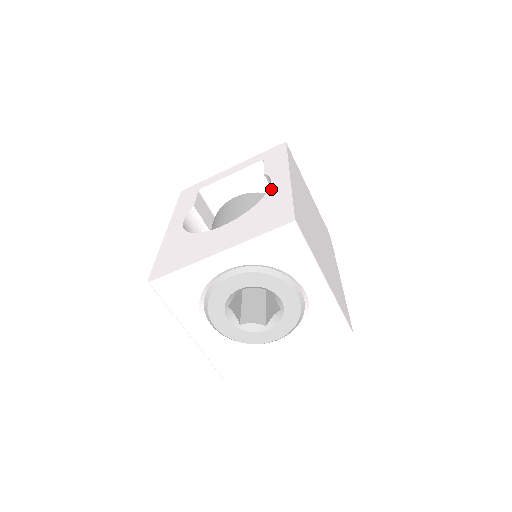
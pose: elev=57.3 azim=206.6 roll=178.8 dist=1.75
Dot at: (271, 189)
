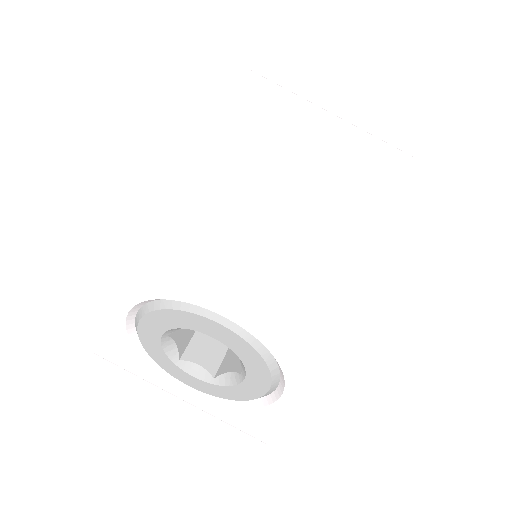
Dot at: occluded
